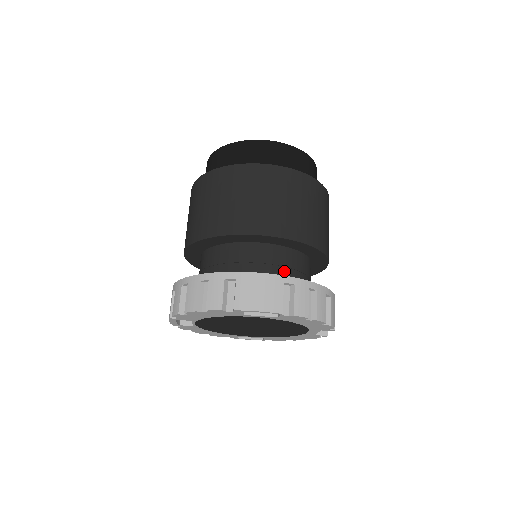
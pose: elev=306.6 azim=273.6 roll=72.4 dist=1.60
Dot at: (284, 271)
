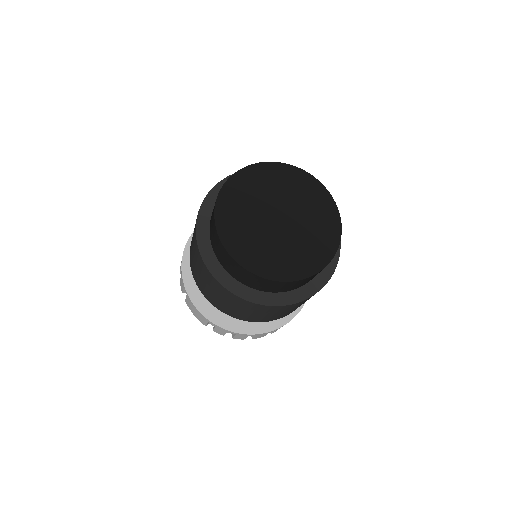
Dot at: occluded
